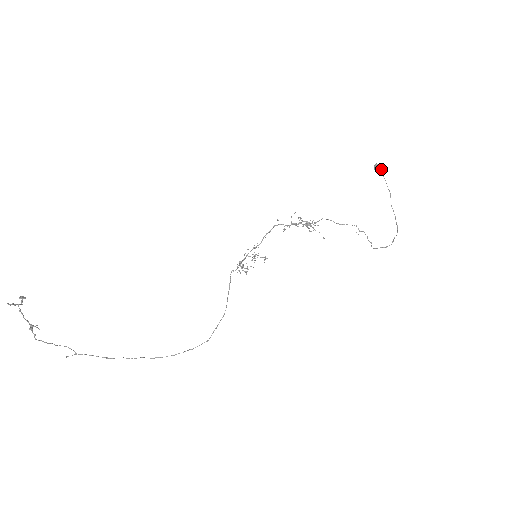
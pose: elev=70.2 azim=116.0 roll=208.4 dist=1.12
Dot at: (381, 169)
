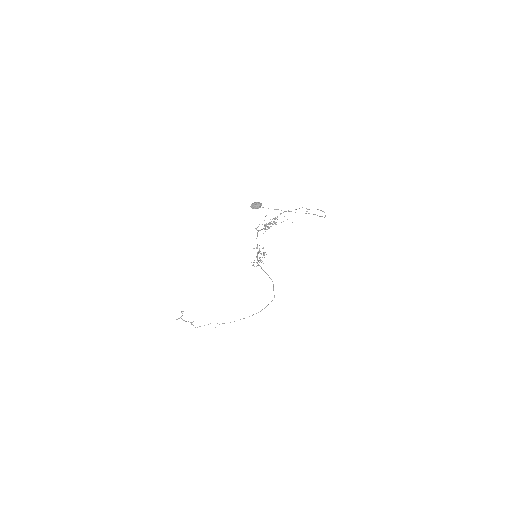
Dot at: (255, 207)
